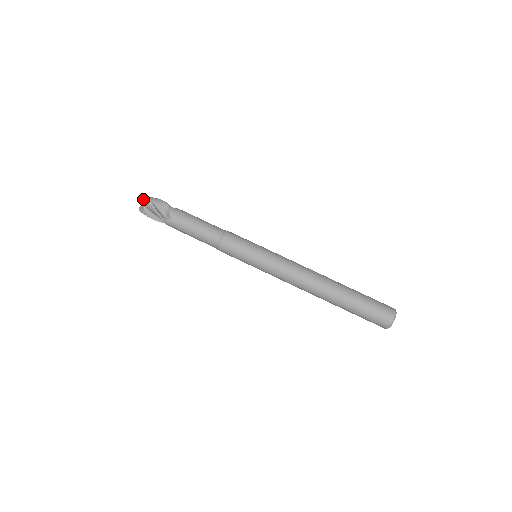
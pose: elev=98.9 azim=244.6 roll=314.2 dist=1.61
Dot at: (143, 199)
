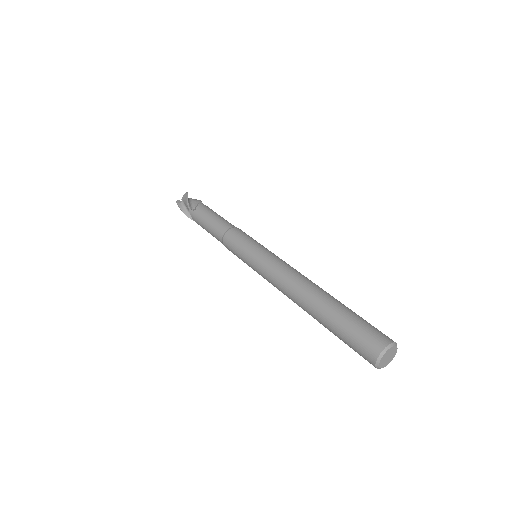
Dot at: (184, 194)
